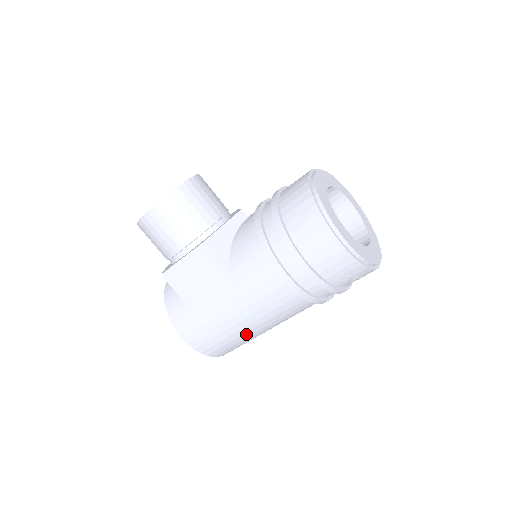
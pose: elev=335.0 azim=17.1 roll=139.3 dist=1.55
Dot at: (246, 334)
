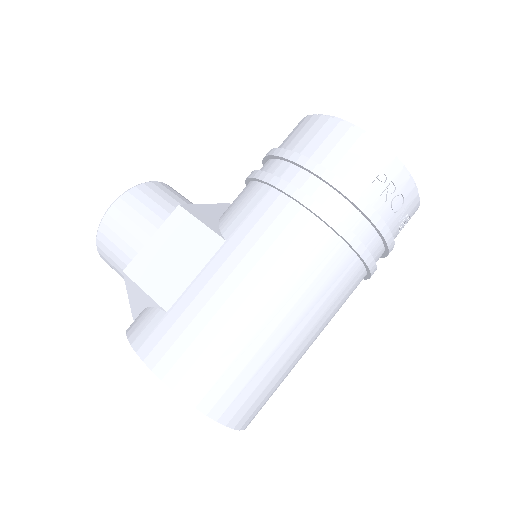
Dot at: (258, 337)
